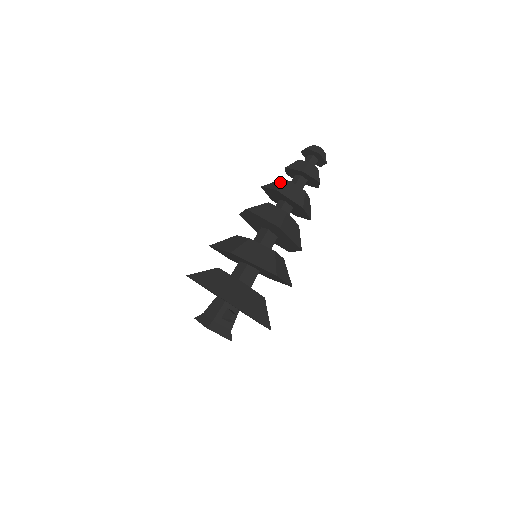
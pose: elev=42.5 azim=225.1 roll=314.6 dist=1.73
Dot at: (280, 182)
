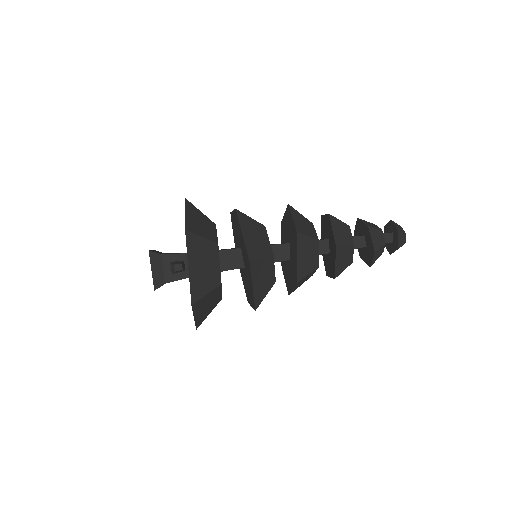
Dot at: occluded
